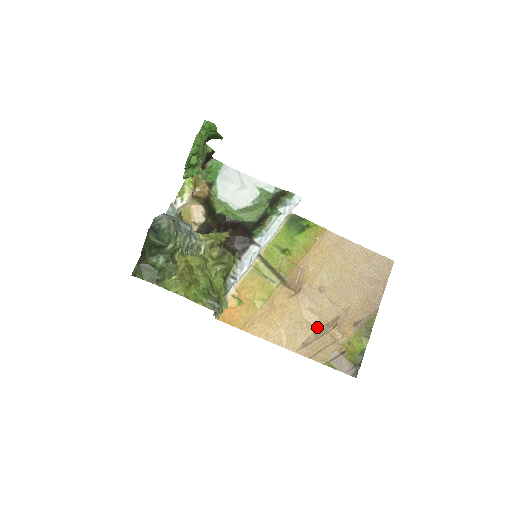
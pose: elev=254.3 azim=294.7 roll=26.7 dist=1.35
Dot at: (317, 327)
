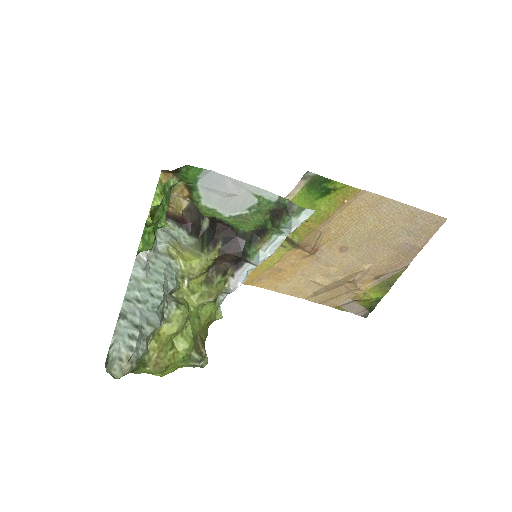
Dot at: (332, 281)
